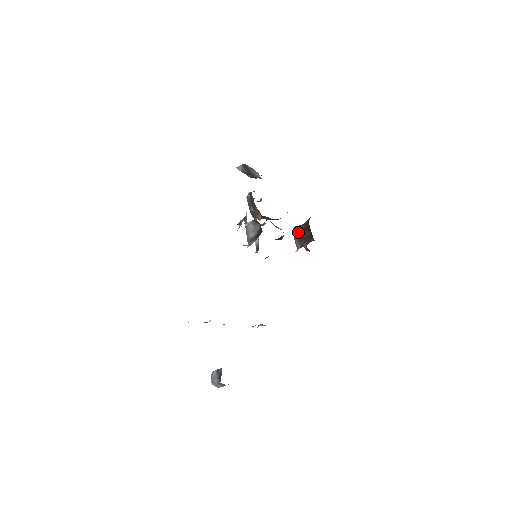
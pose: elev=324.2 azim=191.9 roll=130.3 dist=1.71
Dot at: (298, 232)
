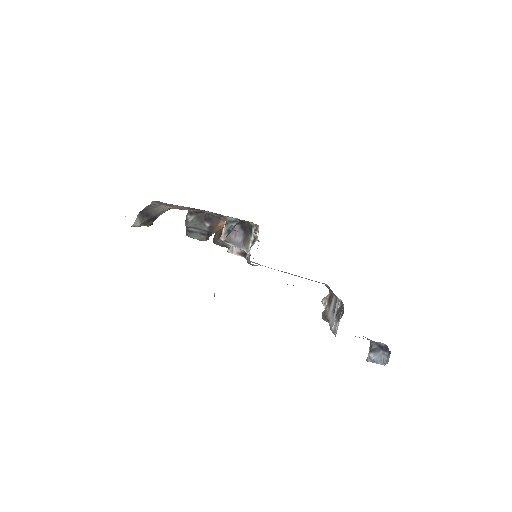
Dot at: occluded
